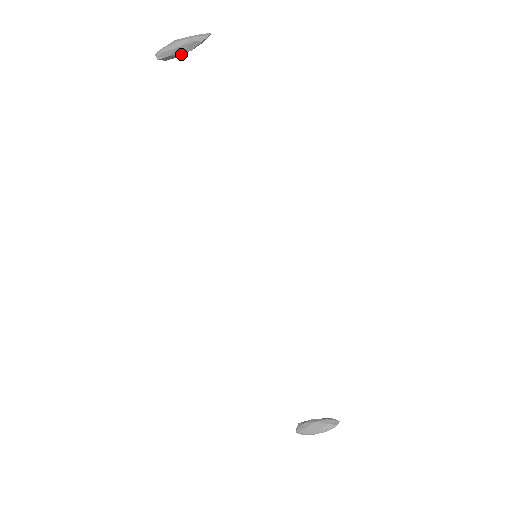
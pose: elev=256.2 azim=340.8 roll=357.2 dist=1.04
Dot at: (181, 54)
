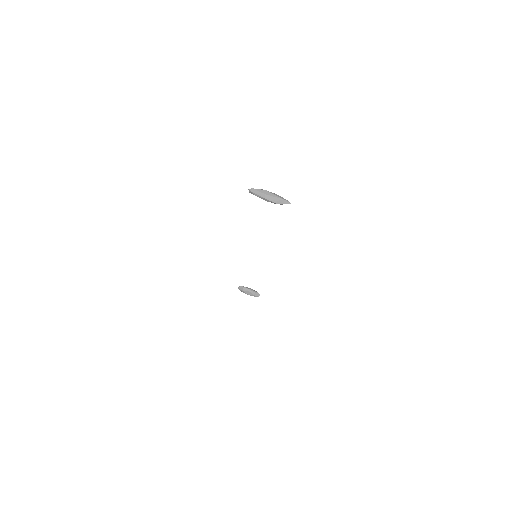
Dot at: occluded
